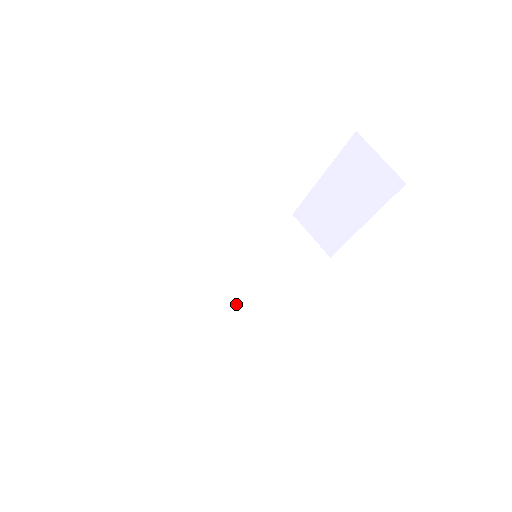
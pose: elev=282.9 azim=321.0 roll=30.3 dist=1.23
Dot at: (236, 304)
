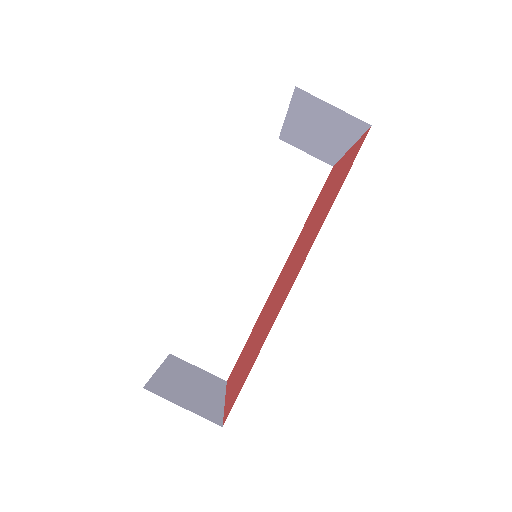
Dot at: (263, 269)
